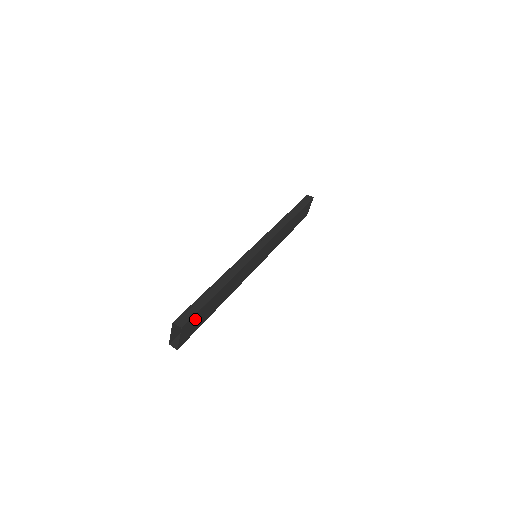
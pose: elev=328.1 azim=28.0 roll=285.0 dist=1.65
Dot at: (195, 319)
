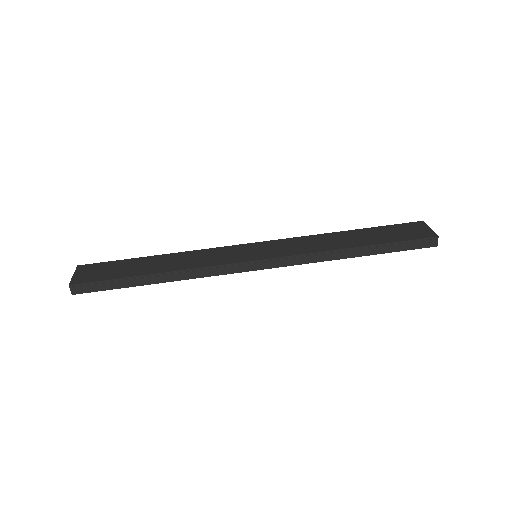
Dot at: occluded
